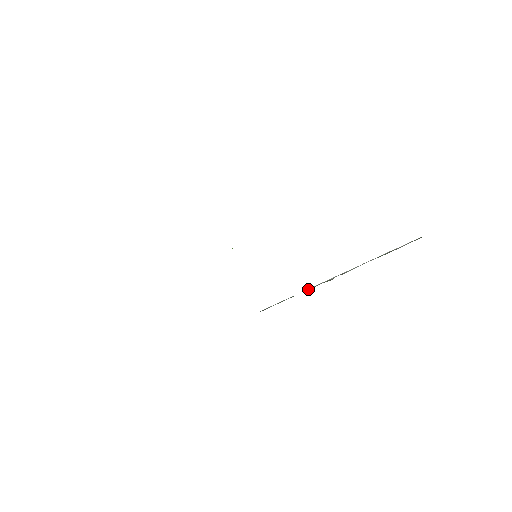
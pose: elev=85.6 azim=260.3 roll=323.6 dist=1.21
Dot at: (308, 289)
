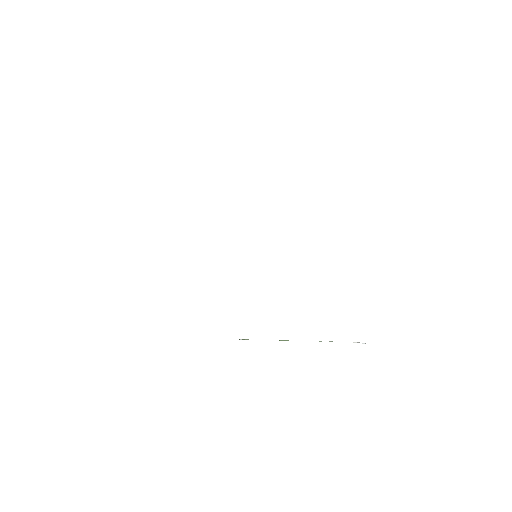
Dot at: occluded
